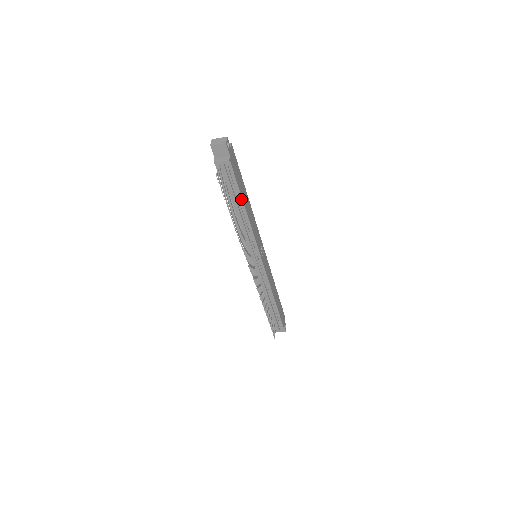
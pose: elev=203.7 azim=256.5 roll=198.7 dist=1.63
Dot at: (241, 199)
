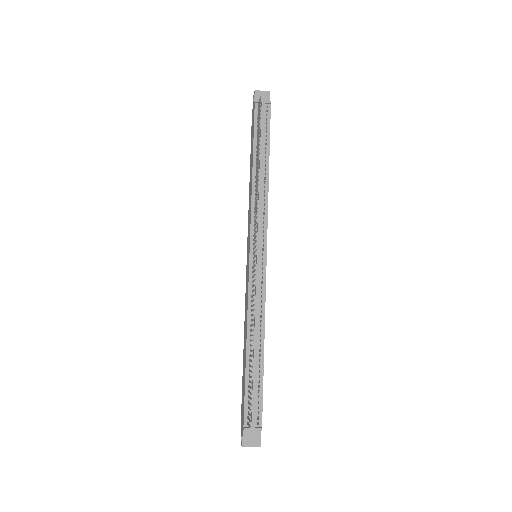
Dot at: (268, 152)
